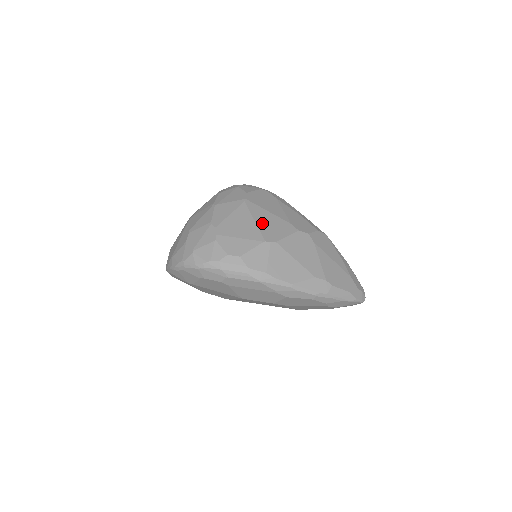
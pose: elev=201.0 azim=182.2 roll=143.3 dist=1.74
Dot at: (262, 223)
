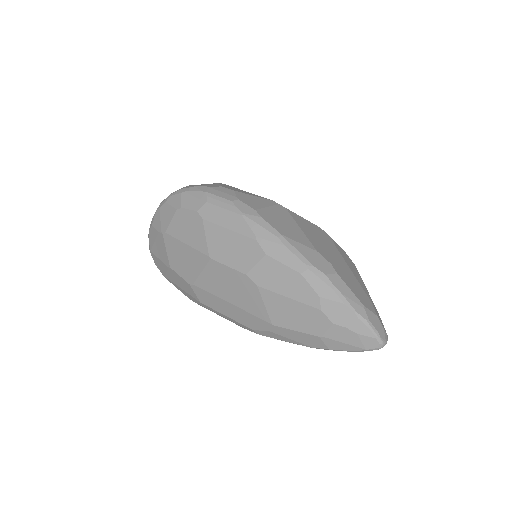
Dot at: occluded
